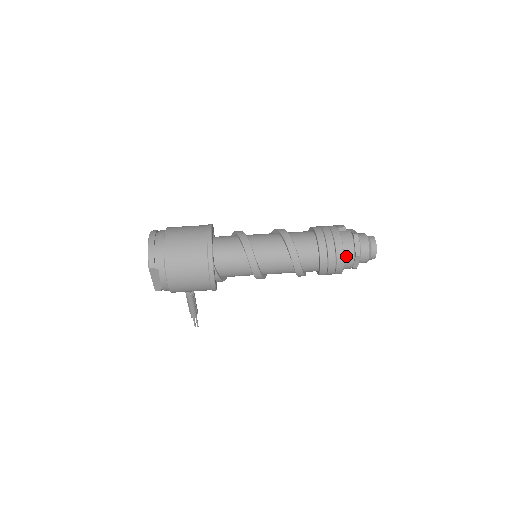
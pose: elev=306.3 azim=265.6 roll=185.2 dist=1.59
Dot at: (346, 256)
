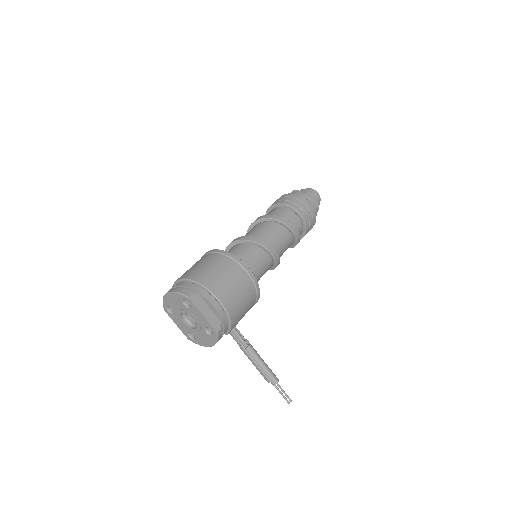
Dot at: occluded
